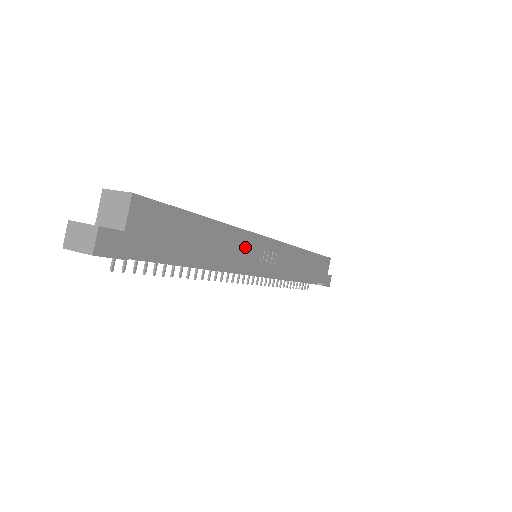
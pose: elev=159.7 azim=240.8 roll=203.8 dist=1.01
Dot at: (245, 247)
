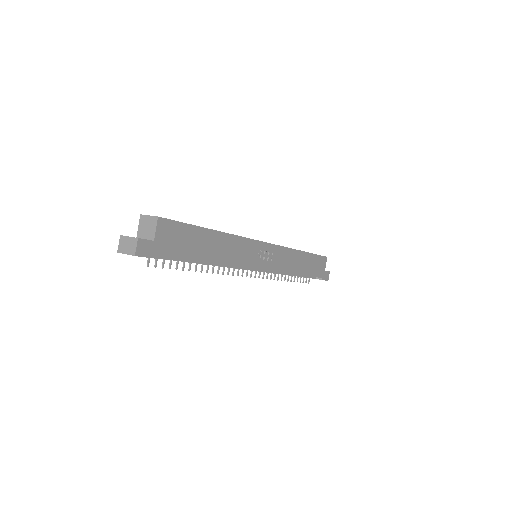
Dot at: (244, 249)
